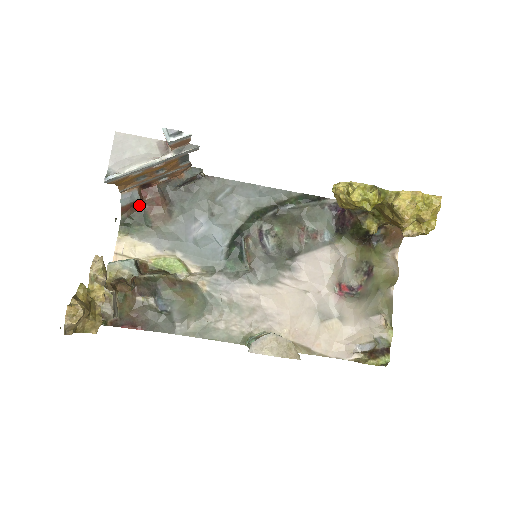
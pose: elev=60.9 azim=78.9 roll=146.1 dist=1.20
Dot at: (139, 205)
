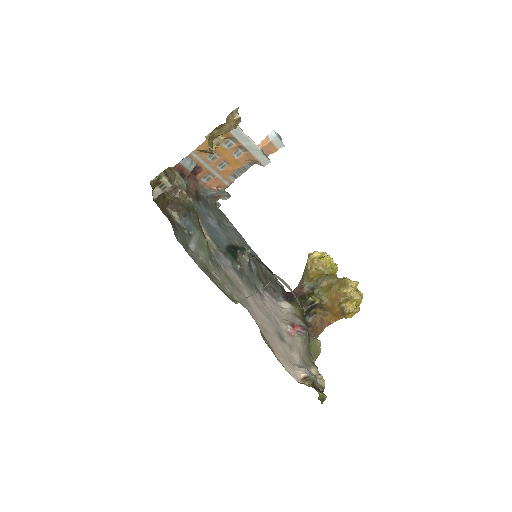
Dot at: (184, 176)
